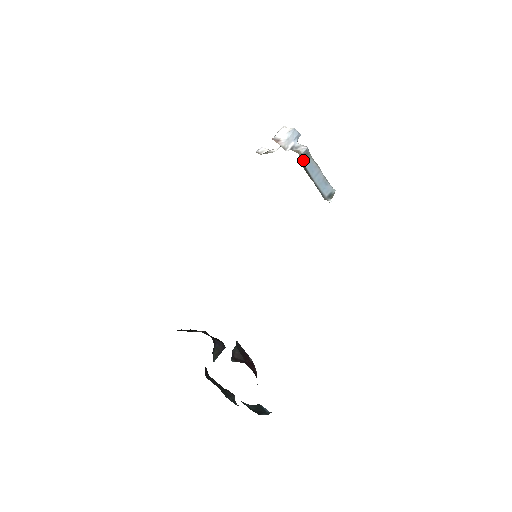
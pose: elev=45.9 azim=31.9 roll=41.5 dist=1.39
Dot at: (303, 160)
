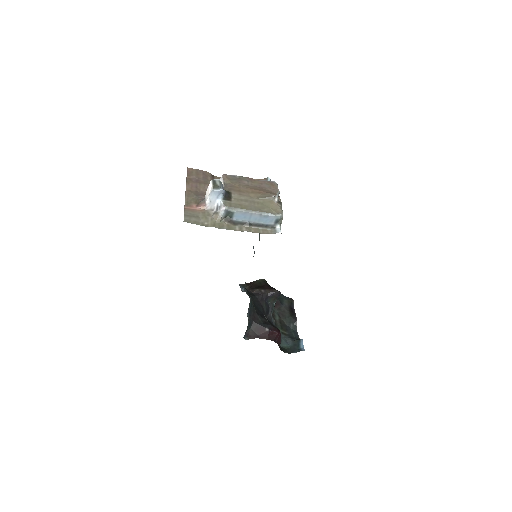
Dot at: (229, 216)
